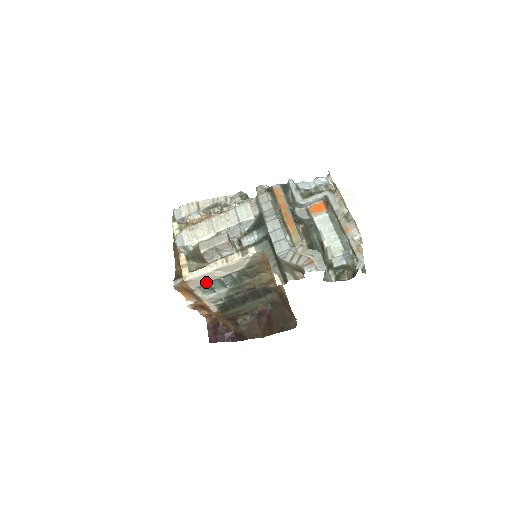
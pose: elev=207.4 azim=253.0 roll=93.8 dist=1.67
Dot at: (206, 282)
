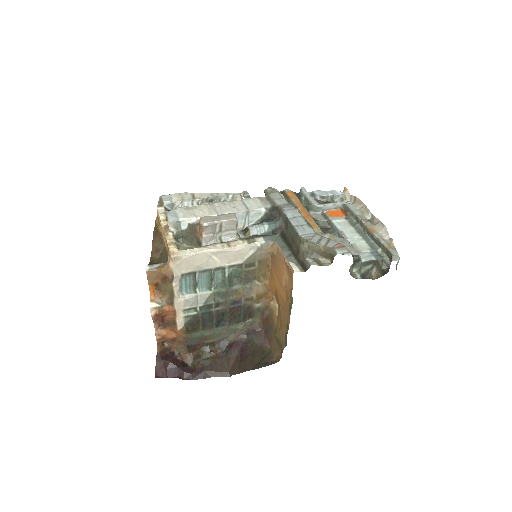
Dot at: (194, 269)
